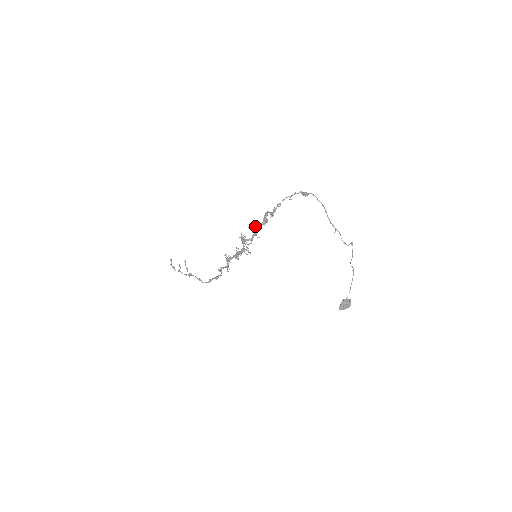
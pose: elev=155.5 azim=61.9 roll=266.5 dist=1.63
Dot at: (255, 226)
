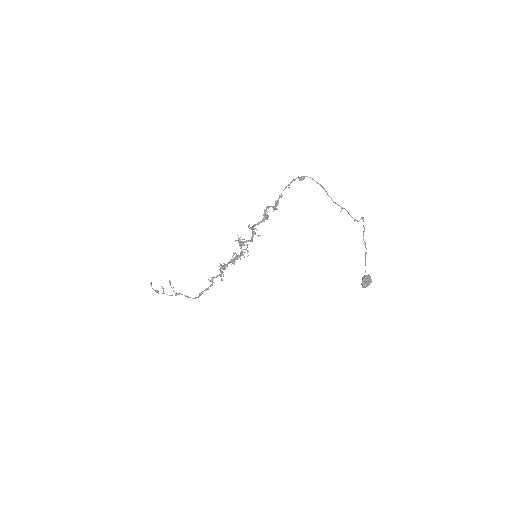
Dot at: occluded
